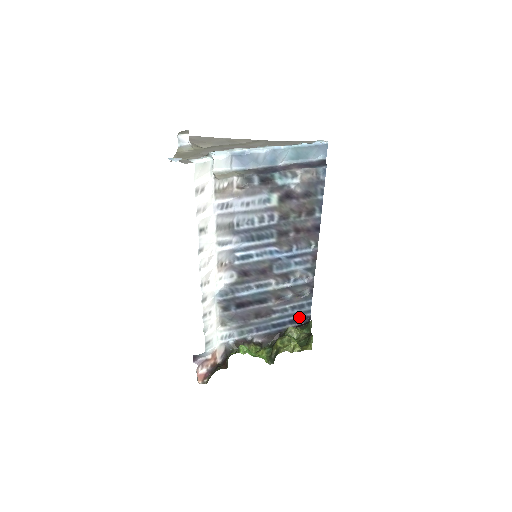
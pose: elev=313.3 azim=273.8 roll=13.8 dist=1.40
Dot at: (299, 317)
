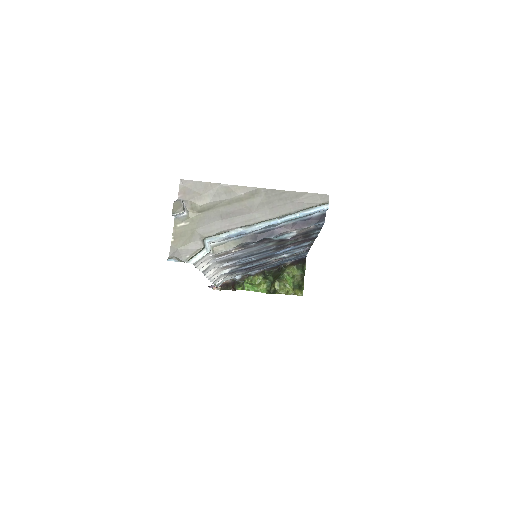
Dot at: occluded
